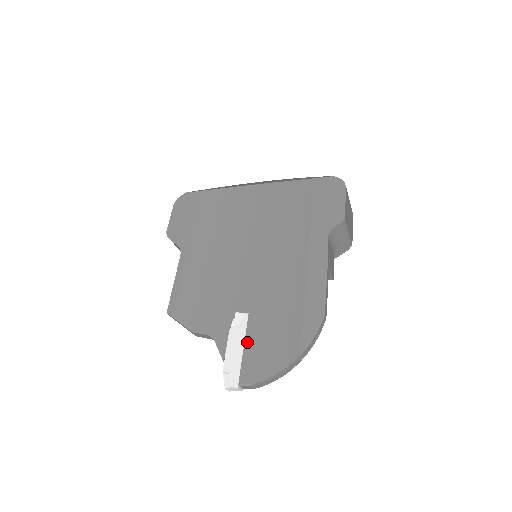
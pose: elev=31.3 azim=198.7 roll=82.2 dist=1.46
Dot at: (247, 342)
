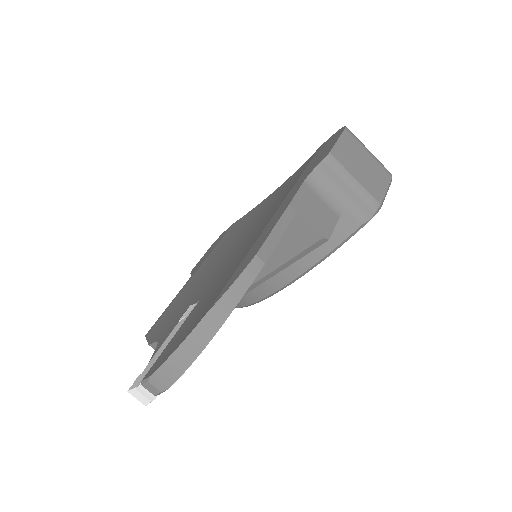
Dot at: (178, 331)
